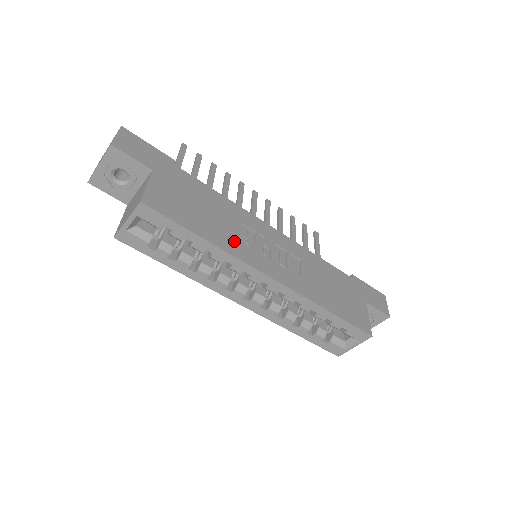
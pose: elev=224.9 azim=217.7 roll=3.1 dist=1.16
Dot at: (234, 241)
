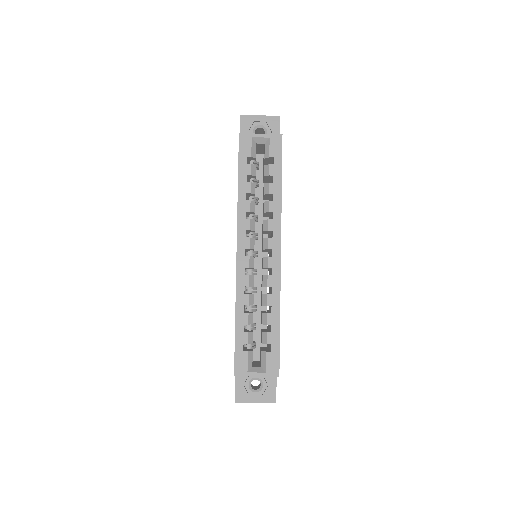
Dot at: occluded
